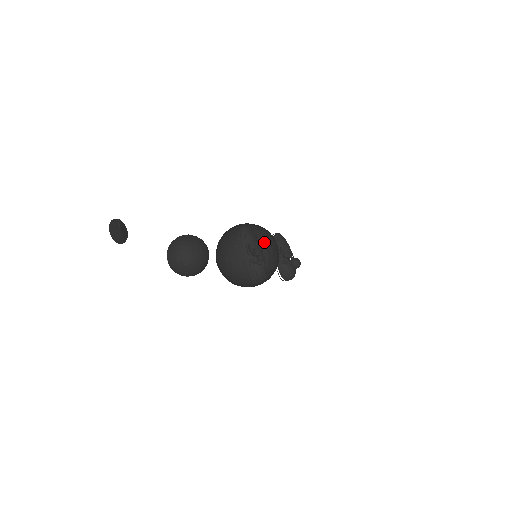
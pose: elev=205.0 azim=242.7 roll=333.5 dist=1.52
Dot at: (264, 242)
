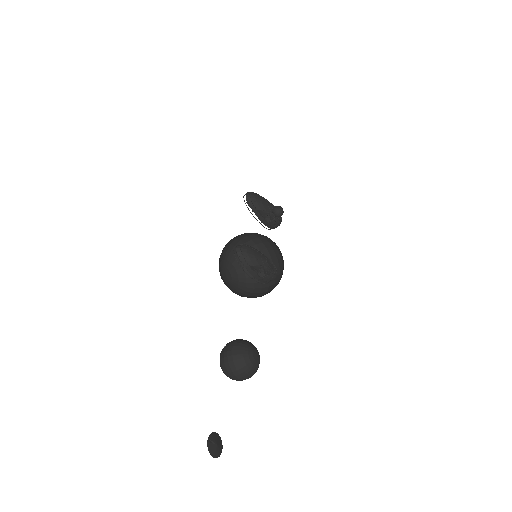
Dot at: (253, 234)
